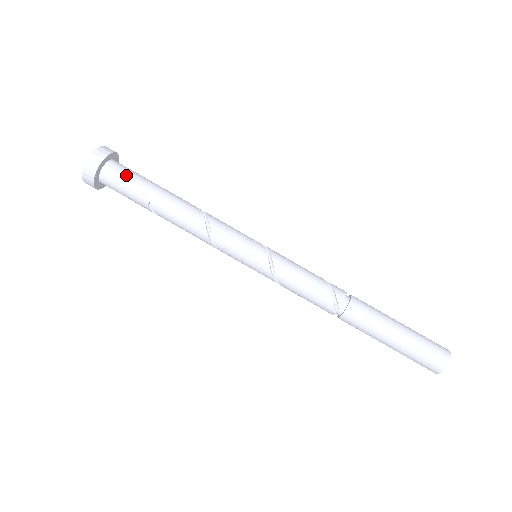
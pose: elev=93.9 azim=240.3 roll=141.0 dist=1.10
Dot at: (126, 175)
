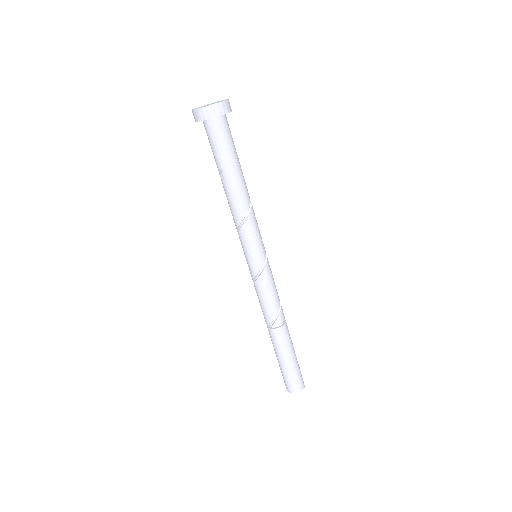
Dot at: (225, 137)
